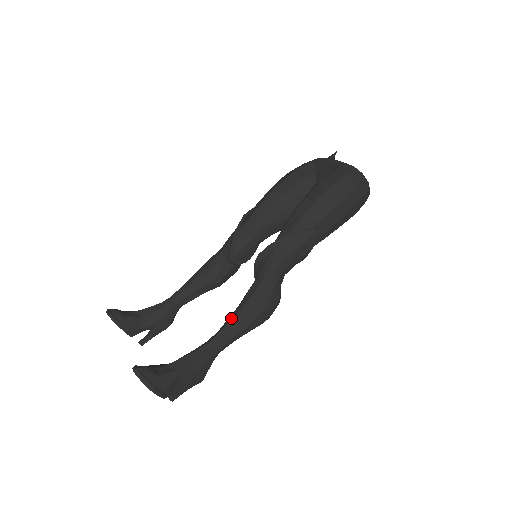
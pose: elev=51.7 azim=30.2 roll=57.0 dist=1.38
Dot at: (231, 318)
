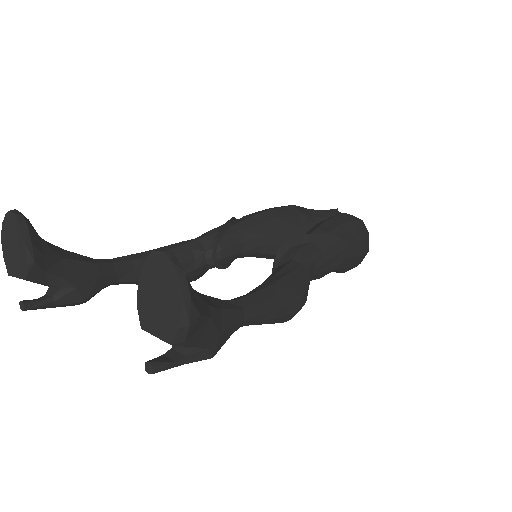
Dot at: (265, 285)
